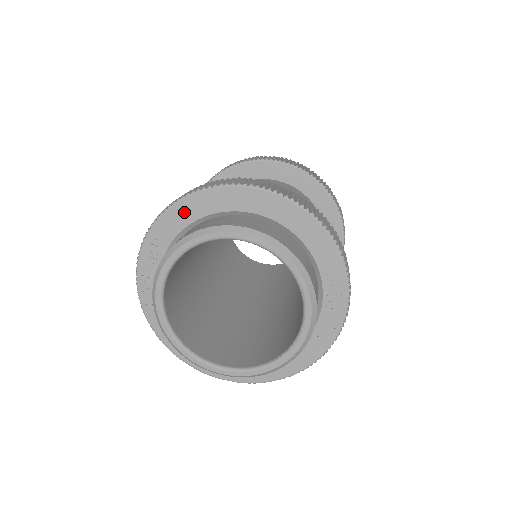
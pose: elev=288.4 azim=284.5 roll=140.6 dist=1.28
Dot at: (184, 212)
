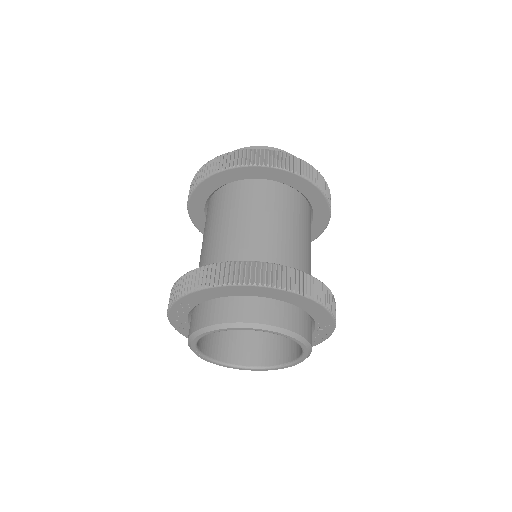
Dot at: (204, 295)
